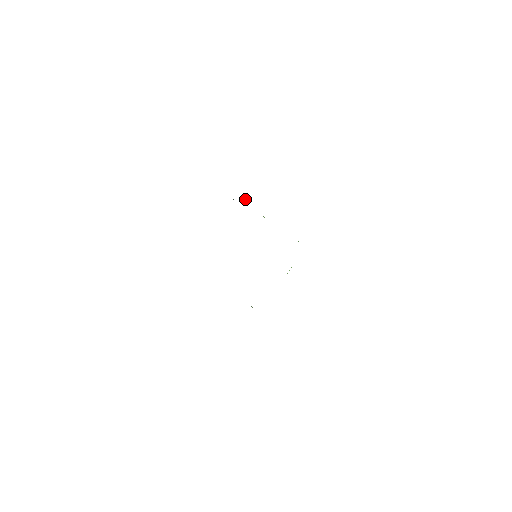
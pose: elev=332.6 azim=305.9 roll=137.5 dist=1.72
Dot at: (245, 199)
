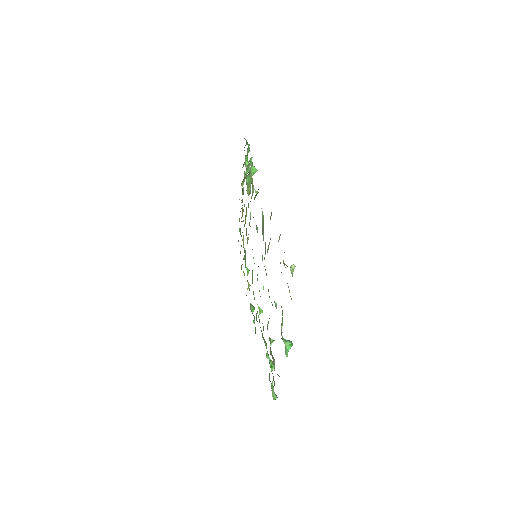
Dot at: (255, 170)
